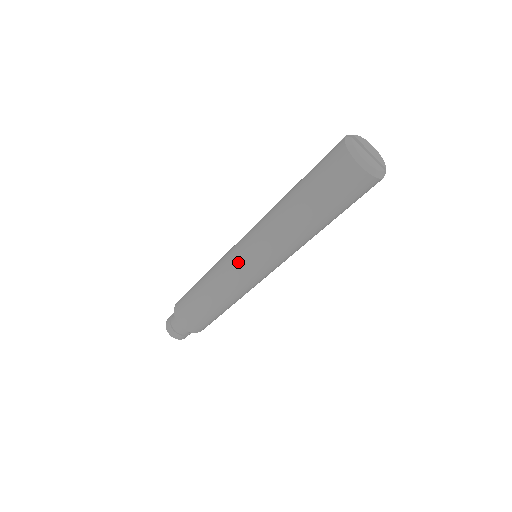
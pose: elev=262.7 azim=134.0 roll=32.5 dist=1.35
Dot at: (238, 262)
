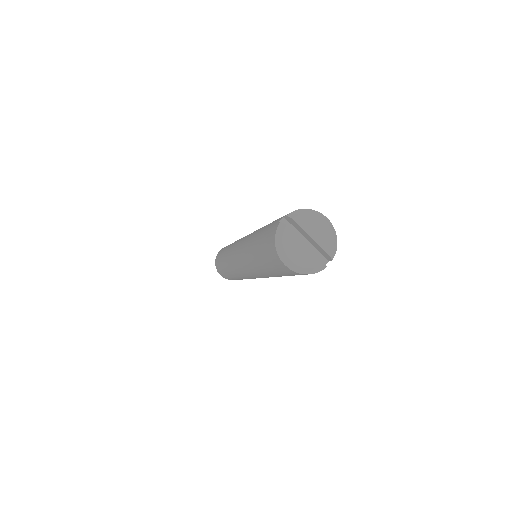
Dot at: (235, 264)
